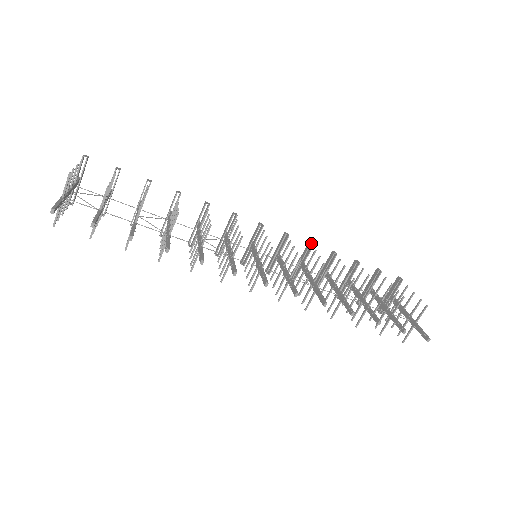
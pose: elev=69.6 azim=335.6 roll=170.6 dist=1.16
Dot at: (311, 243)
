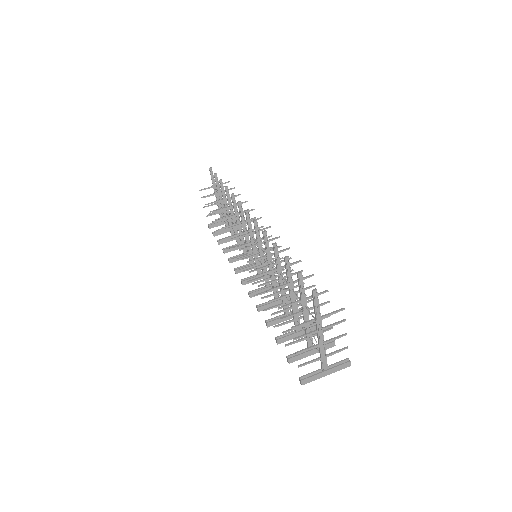
Dot at: (297, 294)
